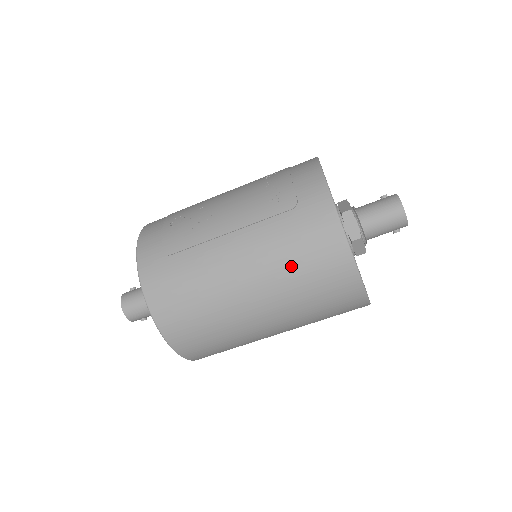
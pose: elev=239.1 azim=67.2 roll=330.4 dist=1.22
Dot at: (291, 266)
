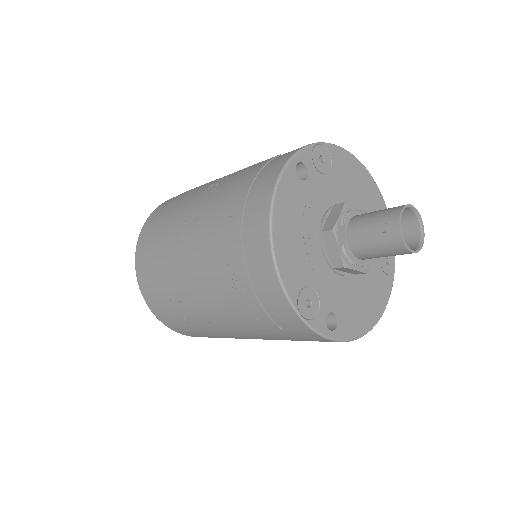
Dot at: occluded
